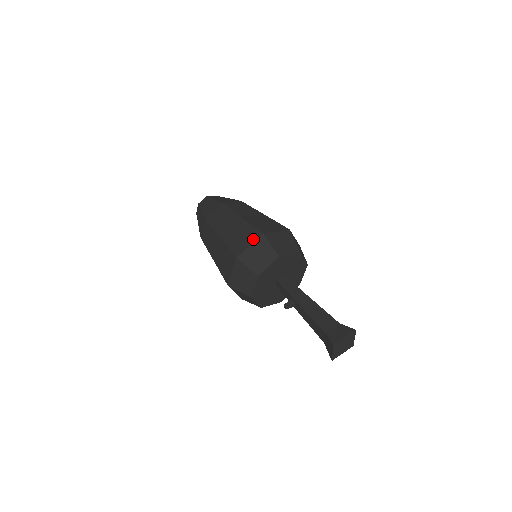
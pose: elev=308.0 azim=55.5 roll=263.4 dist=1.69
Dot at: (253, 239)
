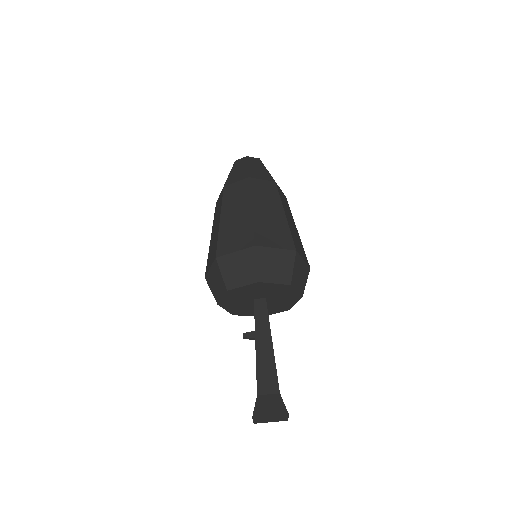
Dot at: (243, 246)
